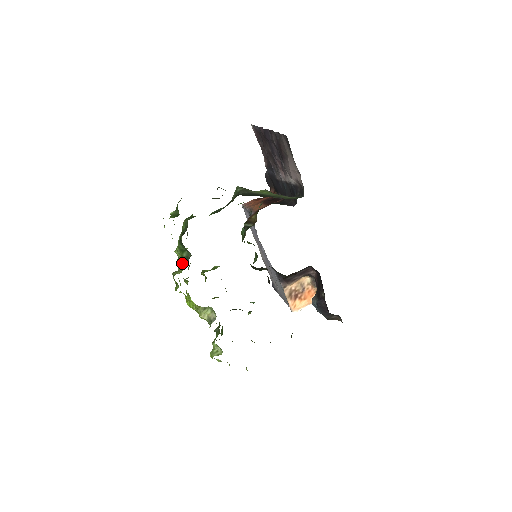
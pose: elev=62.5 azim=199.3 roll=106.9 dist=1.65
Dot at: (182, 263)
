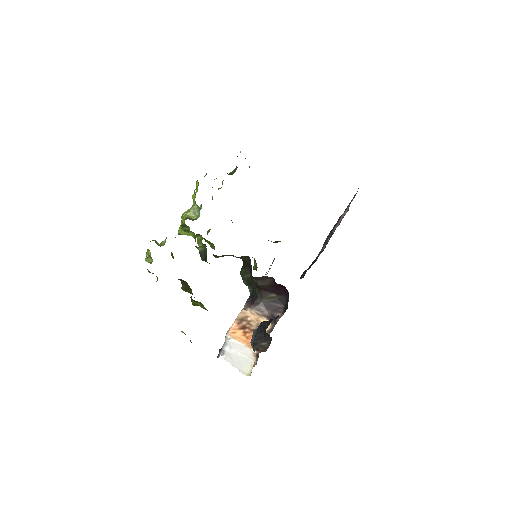
Dot at: occluded
